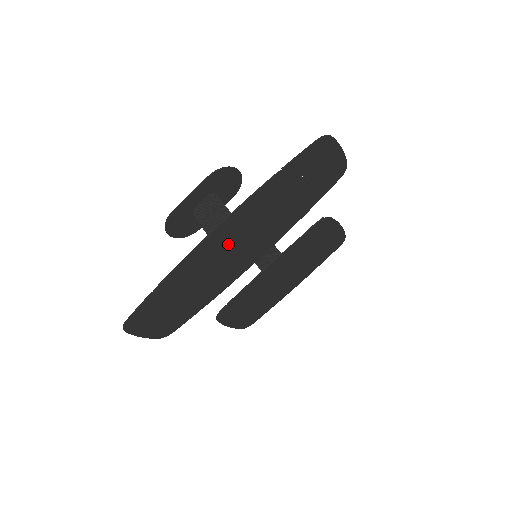
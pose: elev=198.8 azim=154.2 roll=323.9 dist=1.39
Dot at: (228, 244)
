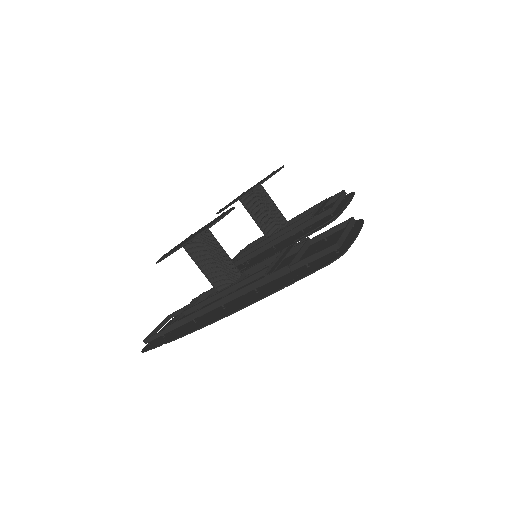
Dot at: (229, 303)
